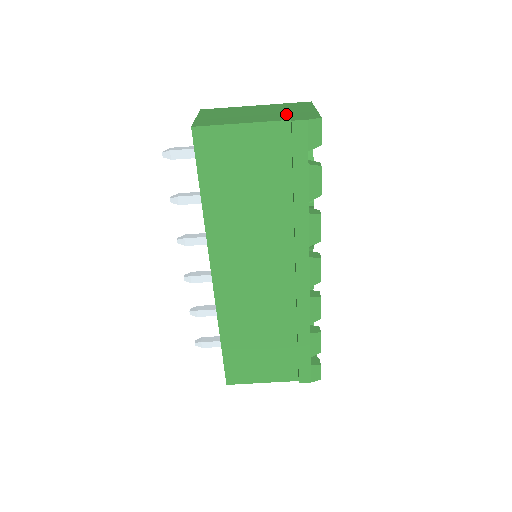
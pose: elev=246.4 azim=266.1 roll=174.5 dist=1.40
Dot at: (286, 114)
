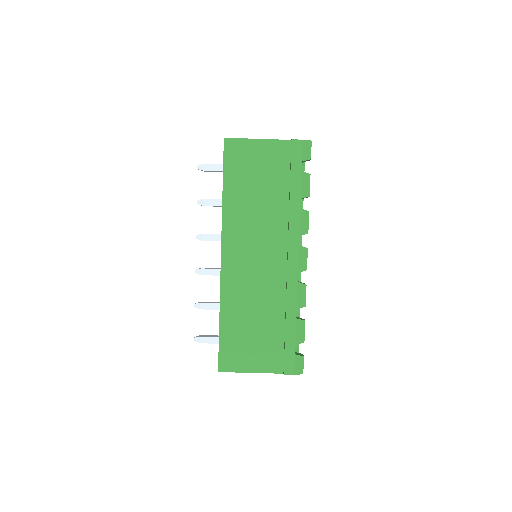
Dot at: occluded
